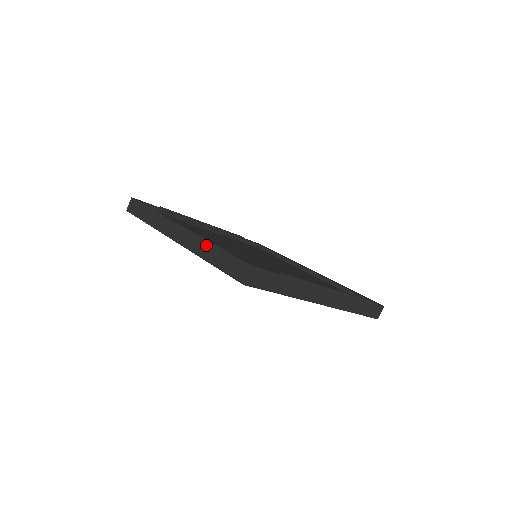
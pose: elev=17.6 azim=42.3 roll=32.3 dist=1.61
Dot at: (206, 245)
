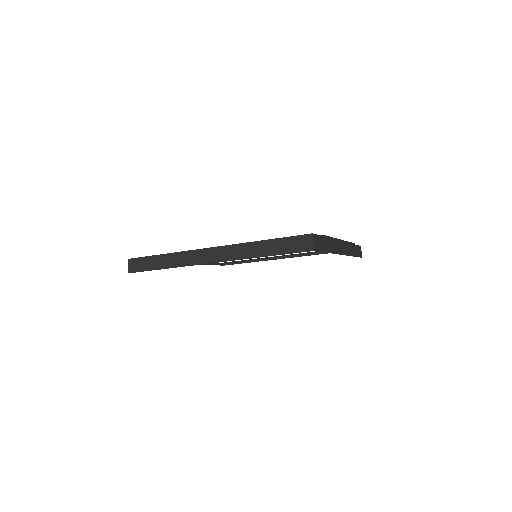
Dot at: (253, 246)
